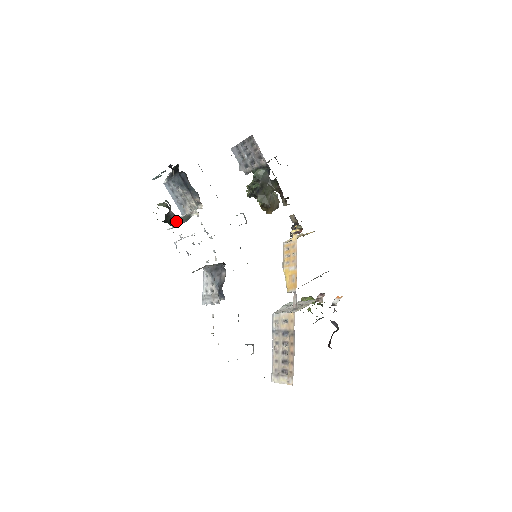
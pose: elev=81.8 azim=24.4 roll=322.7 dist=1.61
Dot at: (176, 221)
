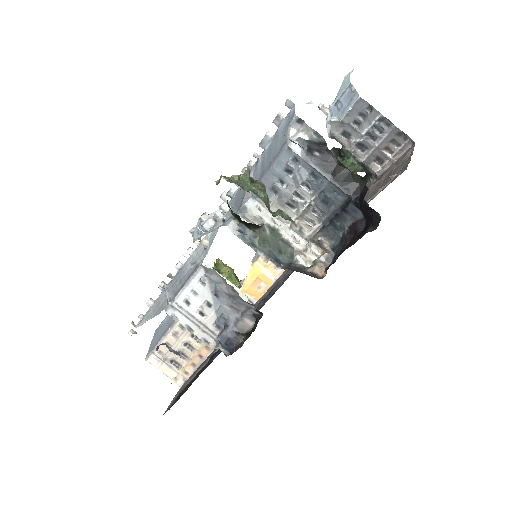
Dot at: (260, 235)
